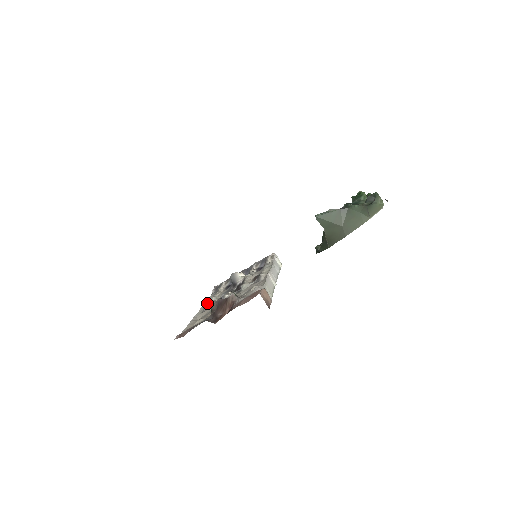
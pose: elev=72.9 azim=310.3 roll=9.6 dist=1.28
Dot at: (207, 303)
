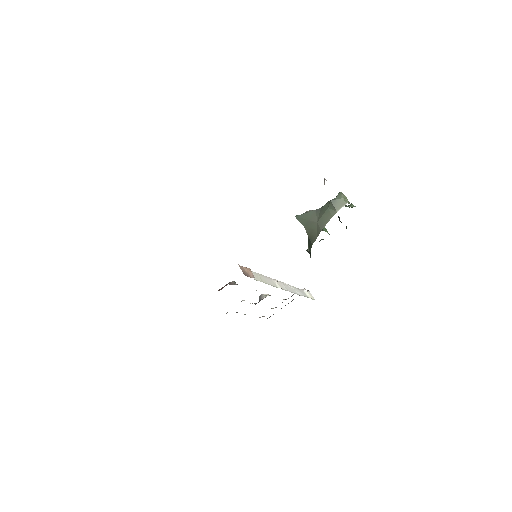
Dot at: occluded
